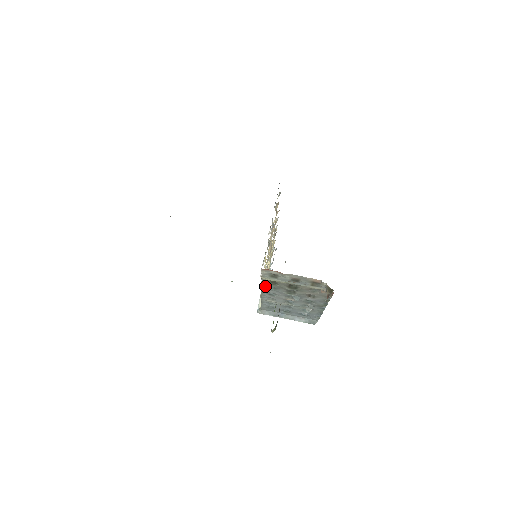
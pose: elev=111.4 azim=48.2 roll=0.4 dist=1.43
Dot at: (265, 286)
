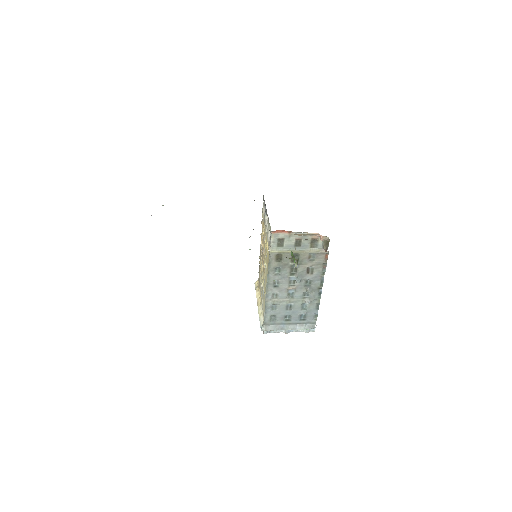
Dot at: (271, 269)
